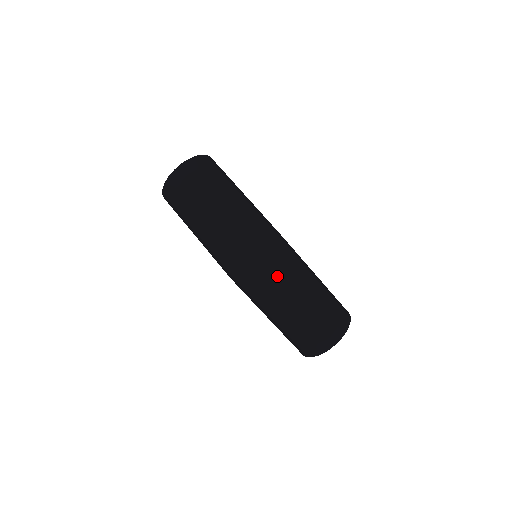
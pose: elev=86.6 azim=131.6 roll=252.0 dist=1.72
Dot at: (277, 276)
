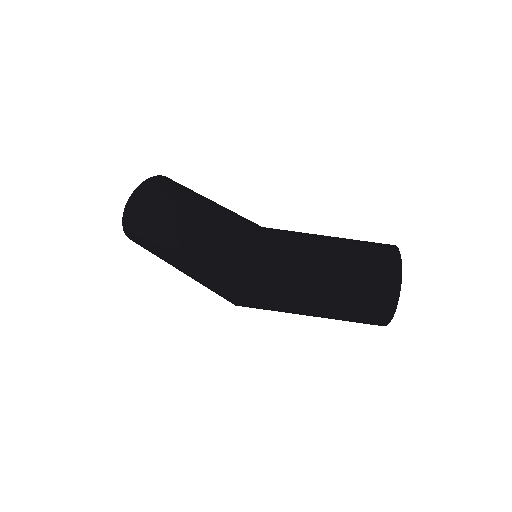
Dot at: (271, 296)
